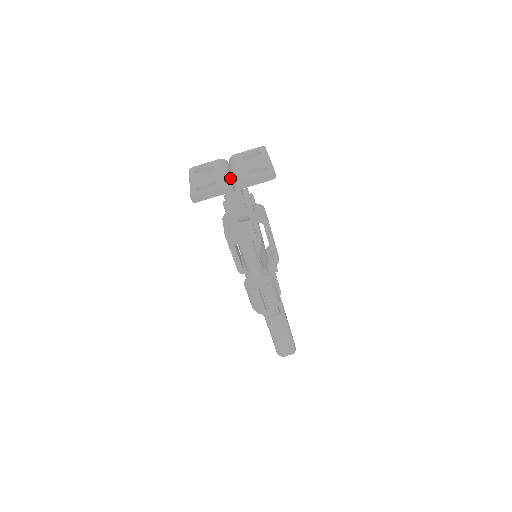
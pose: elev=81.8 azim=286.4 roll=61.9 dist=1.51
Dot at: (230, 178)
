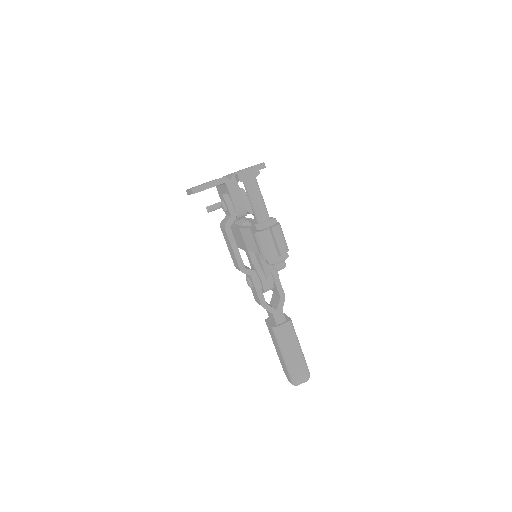
Dot at: occluded
